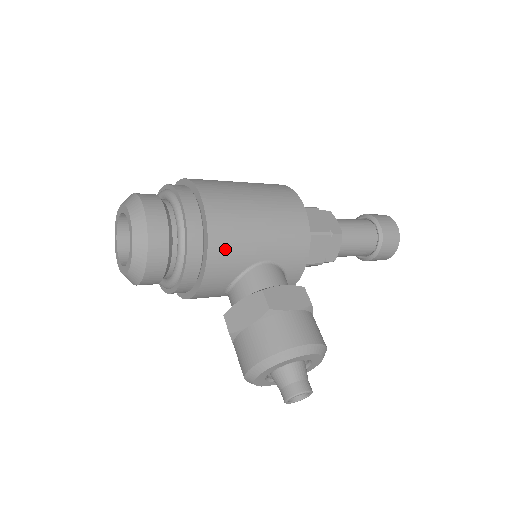
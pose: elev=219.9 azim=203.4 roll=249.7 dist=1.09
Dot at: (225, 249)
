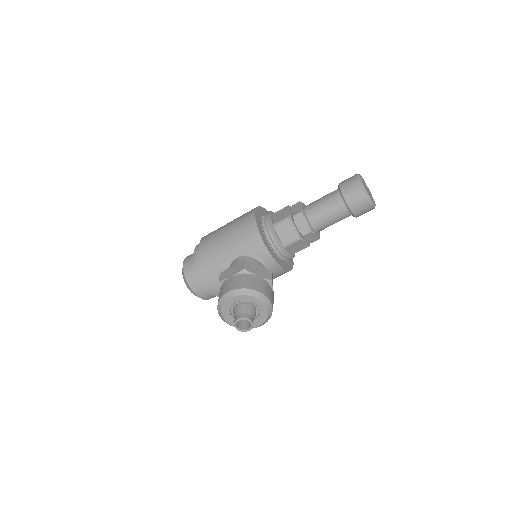
Dot at: (211, 261)
